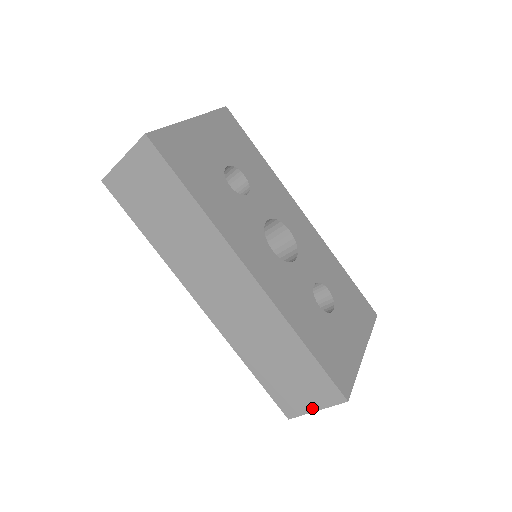
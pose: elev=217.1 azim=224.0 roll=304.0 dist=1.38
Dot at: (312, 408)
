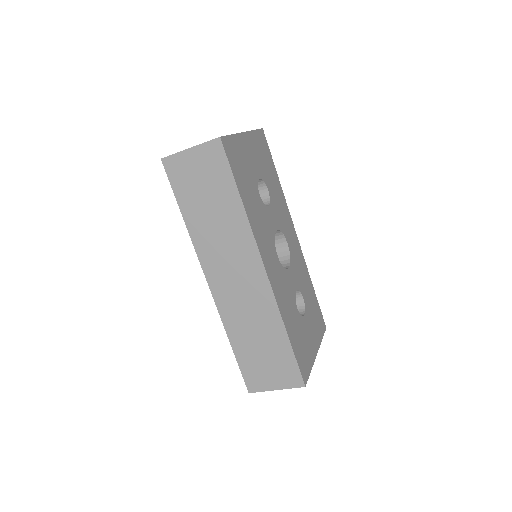
Dot at: (273, 387)
